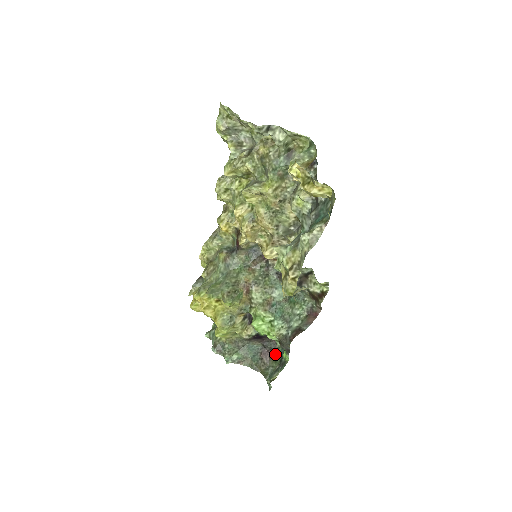
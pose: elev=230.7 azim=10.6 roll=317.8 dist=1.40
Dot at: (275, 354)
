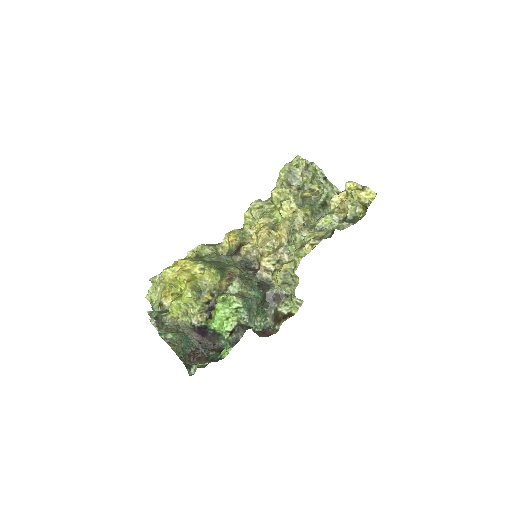
Dot at: (205, 359)
